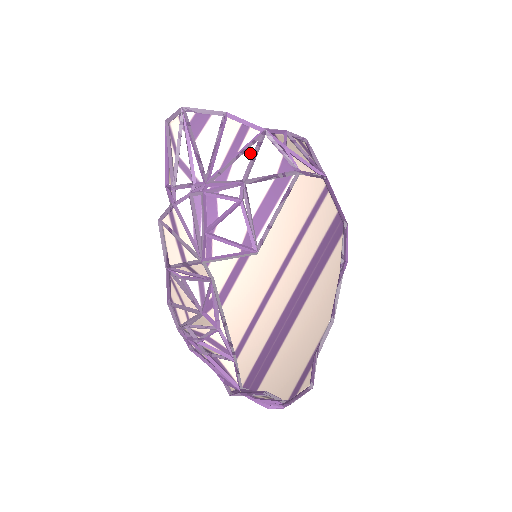
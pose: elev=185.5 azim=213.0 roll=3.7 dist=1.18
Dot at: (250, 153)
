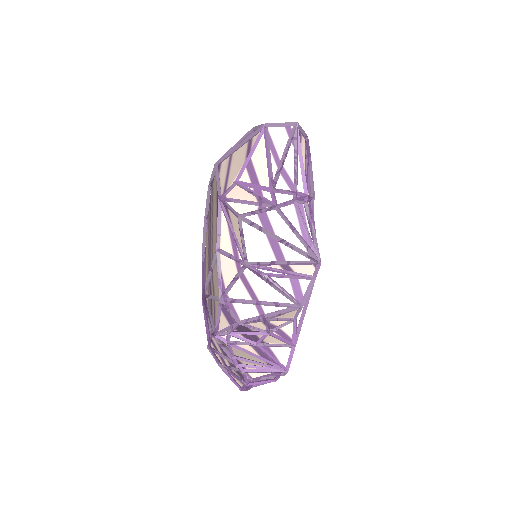
Dot at: occluded
